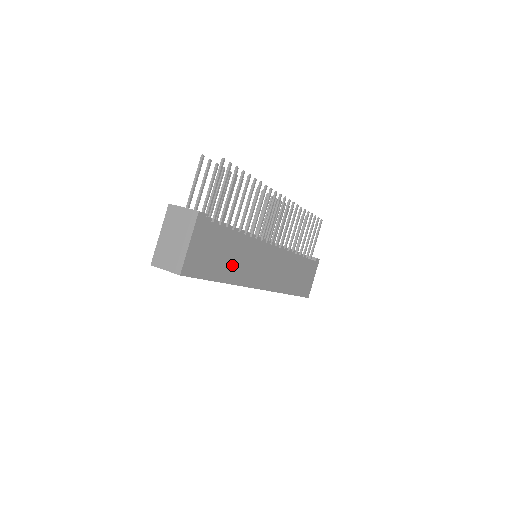
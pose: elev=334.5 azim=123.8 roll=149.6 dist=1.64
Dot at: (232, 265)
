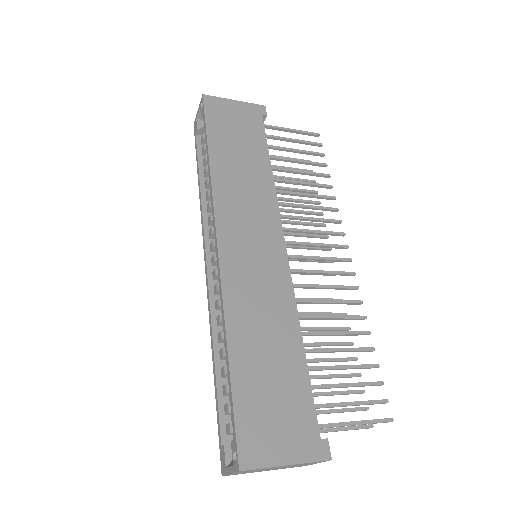
Dot at: (233, 166)
